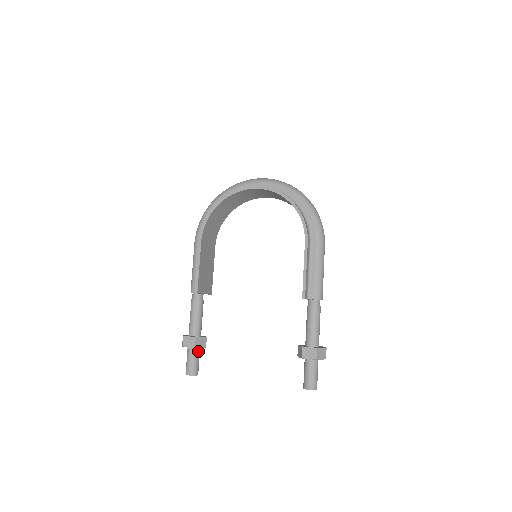
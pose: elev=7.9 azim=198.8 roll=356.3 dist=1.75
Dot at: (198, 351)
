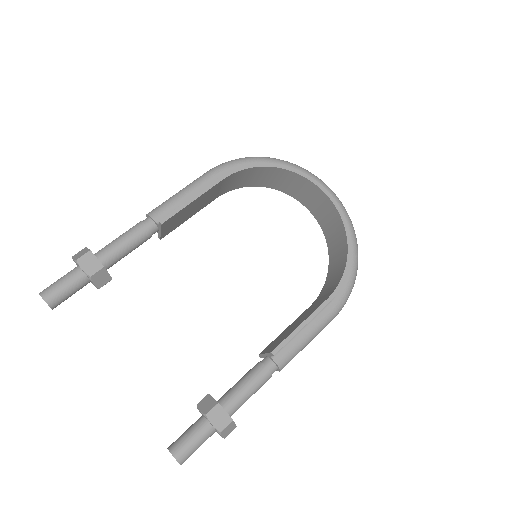
Dot at: (85, 283)
